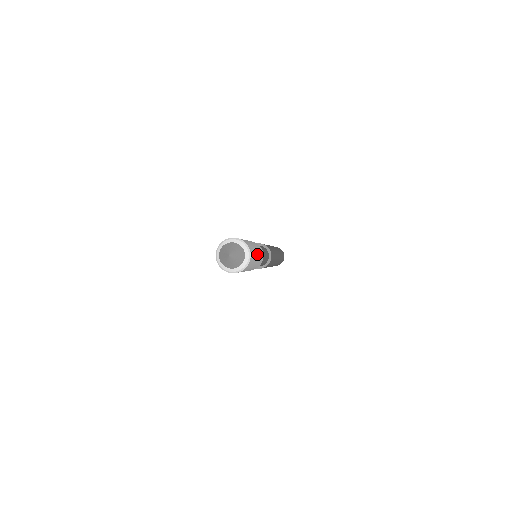
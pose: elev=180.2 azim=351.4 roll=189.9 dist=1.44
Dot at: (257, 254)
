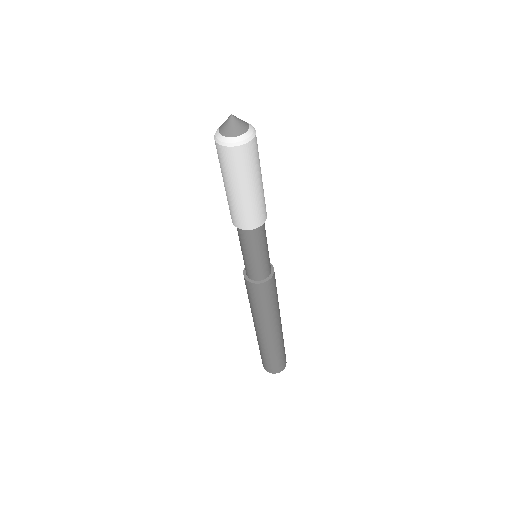
Dot at: occluded
